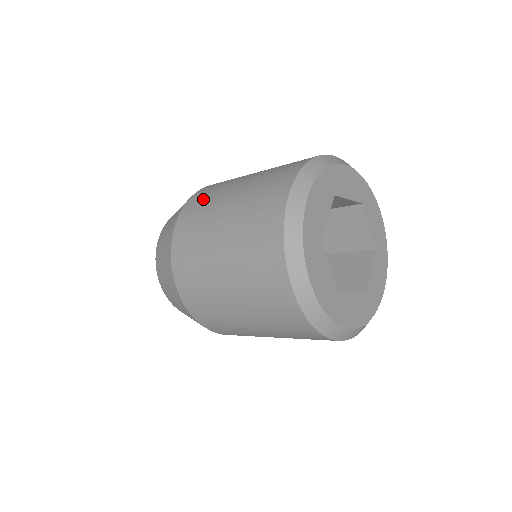
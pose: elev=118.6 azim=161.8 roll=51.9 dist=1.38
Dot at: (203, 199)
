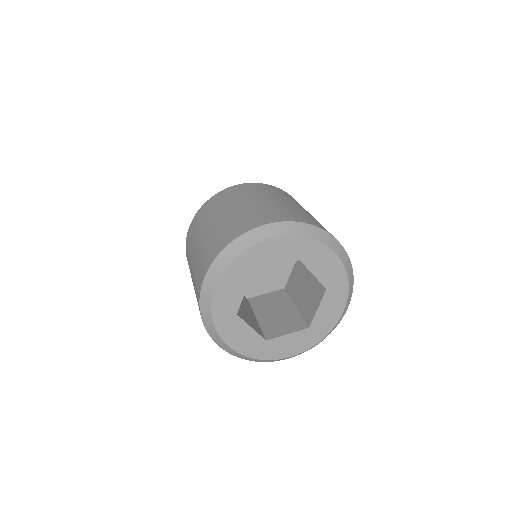
Dot at: (253, 189)
